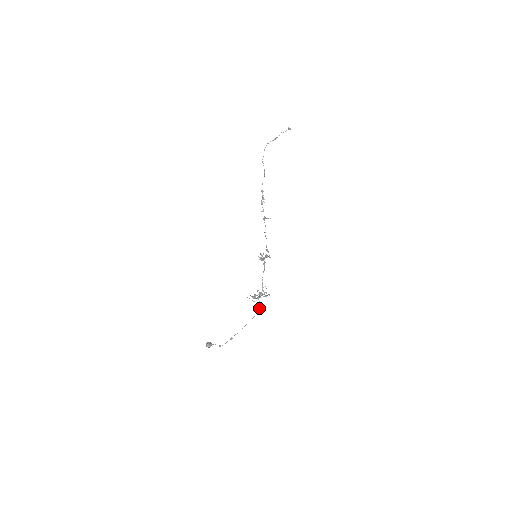
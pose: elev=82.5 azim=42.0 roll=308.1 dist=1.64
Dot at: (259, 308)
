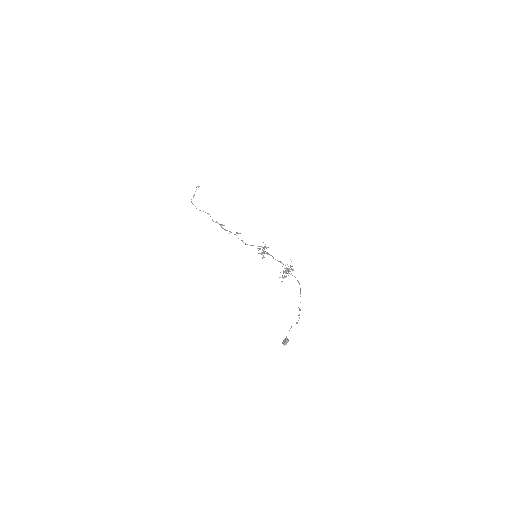
Dot at: (297, 280)
